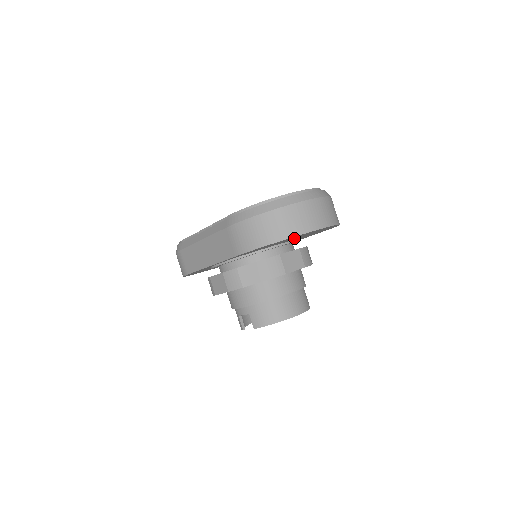
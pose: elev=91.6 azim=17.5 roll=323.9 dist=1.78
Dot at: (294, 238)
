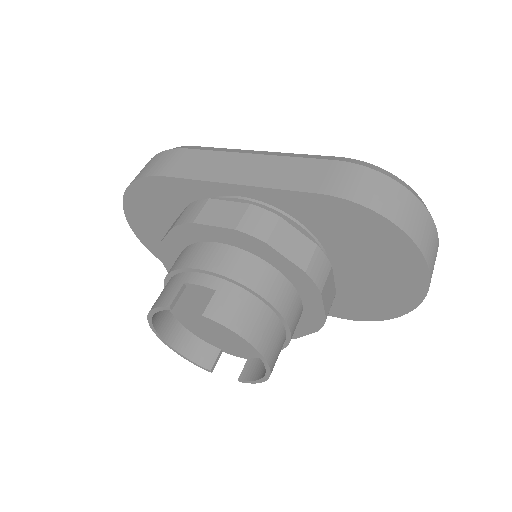
Dot at: (369, 266)
